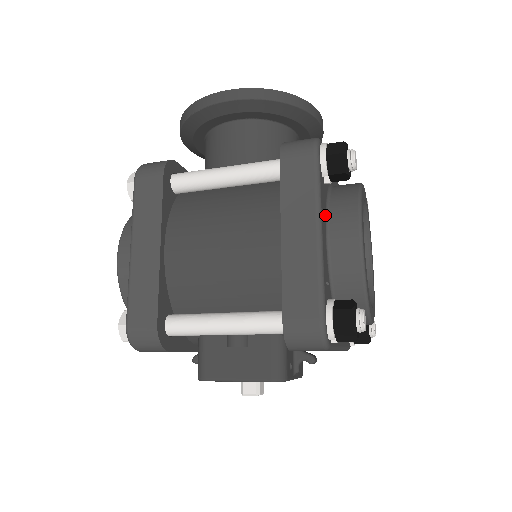
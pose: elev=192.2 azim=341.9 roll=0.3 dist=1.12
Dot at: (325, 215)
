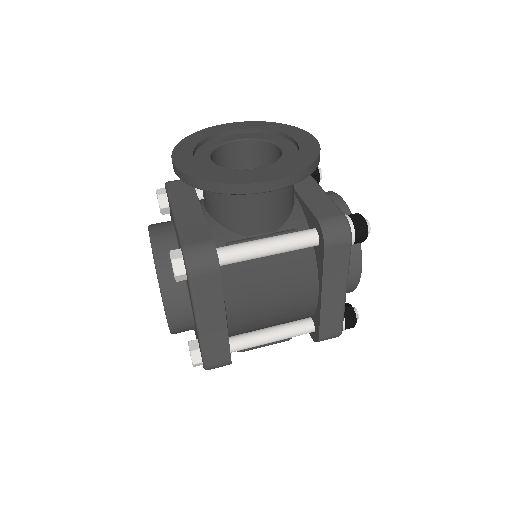
Dot at: occluded
